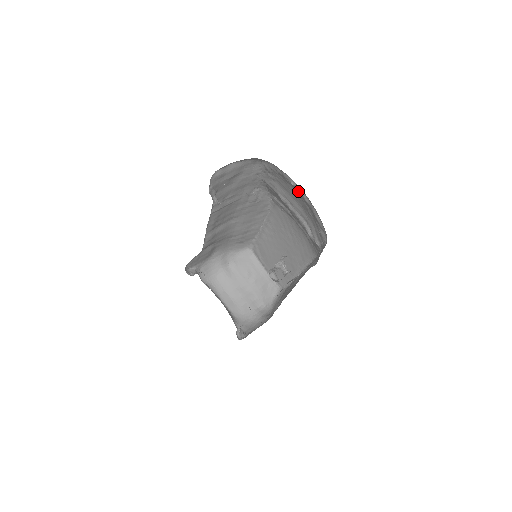
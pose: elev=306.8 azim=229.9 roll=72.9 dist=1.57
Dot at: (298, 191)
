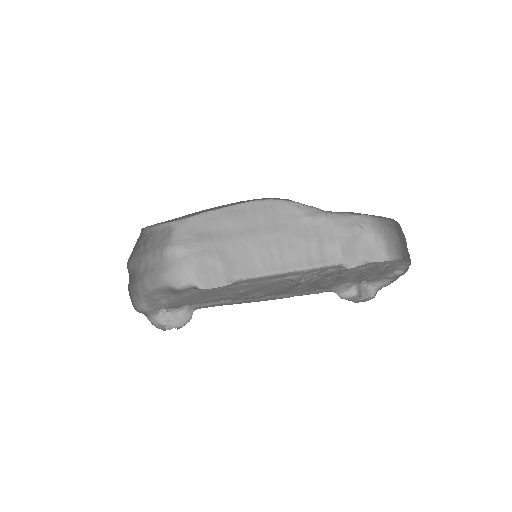
Dot at: occluded
